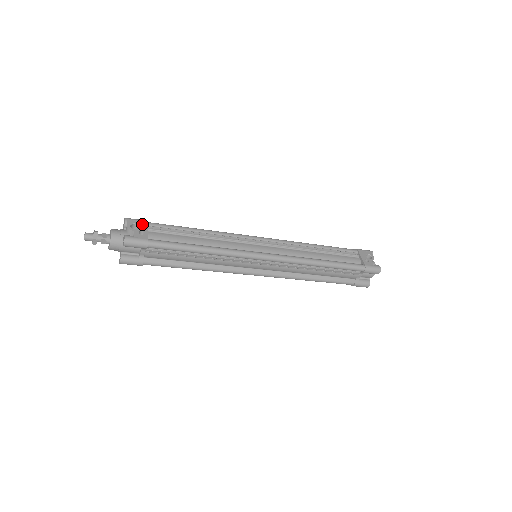
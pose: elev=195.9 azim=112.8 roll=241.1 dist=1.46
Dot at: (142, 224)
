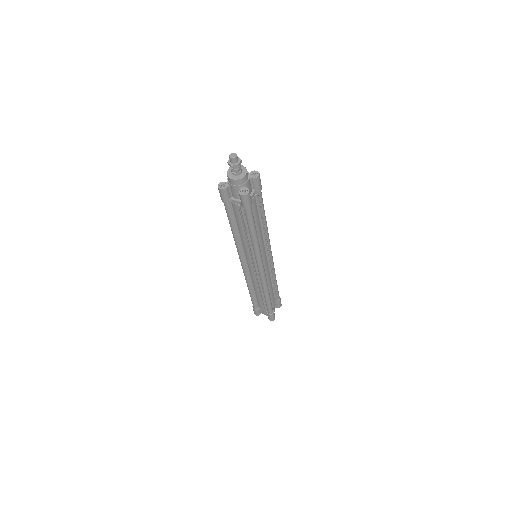
Dot at: occluded
